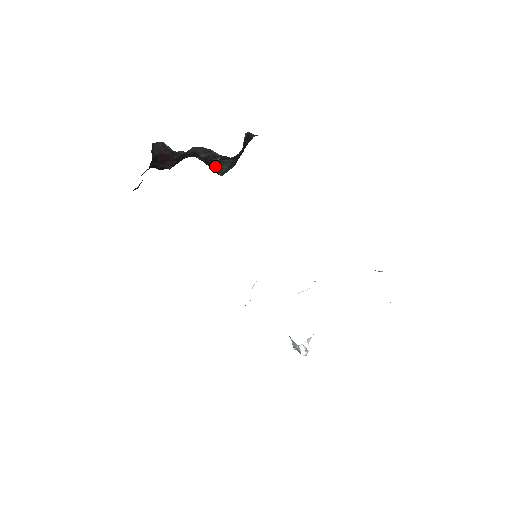
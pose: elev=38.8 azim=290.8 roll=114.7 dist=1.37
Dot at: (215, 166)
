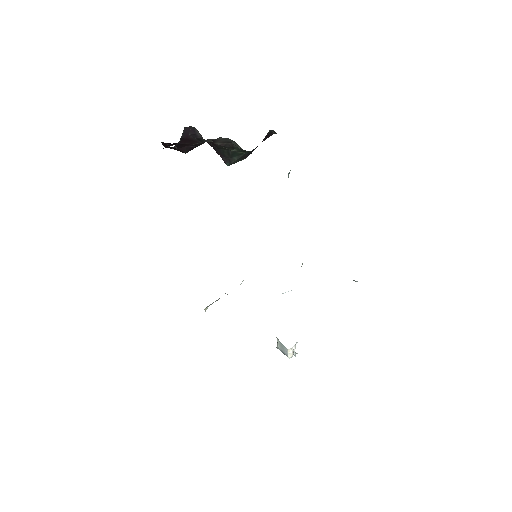
Dot at: (225, 155)
